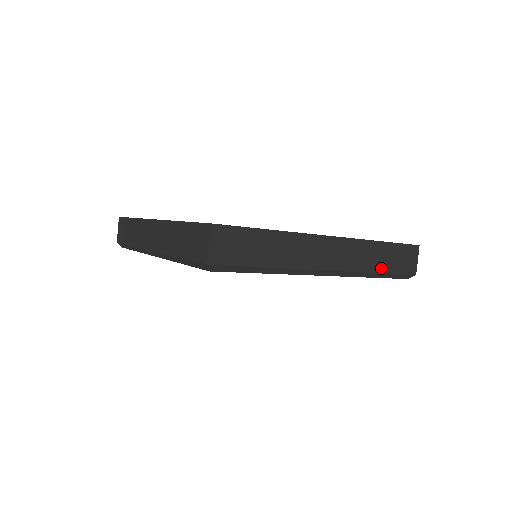
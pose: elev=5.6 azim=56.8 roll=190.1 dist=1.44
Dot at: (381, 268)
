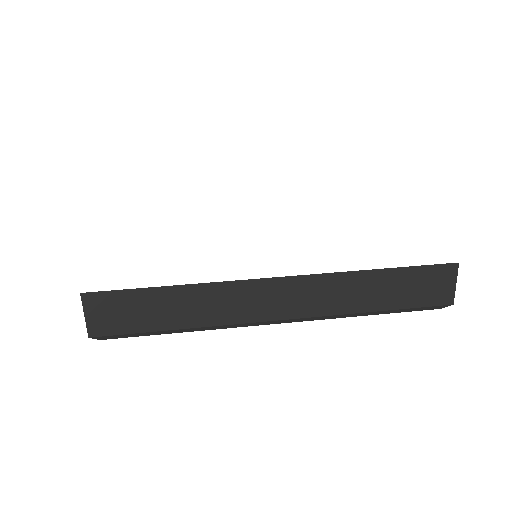
Dot at: (378, 305)
